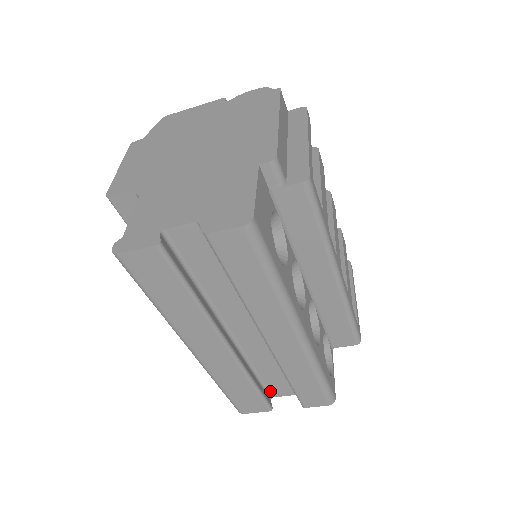
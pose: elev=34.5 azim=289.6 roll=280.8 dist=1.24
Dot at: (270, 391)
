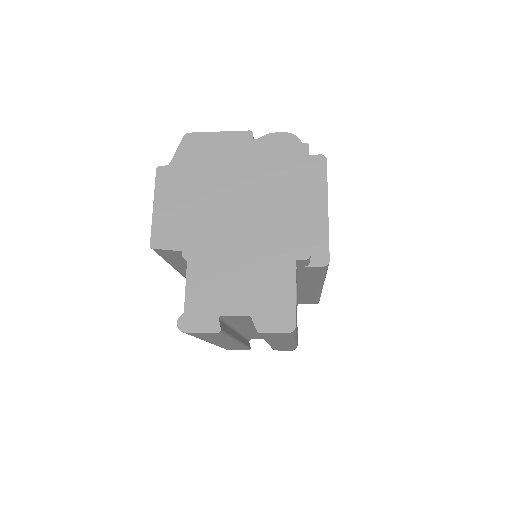
Dot at: (250, 338)
